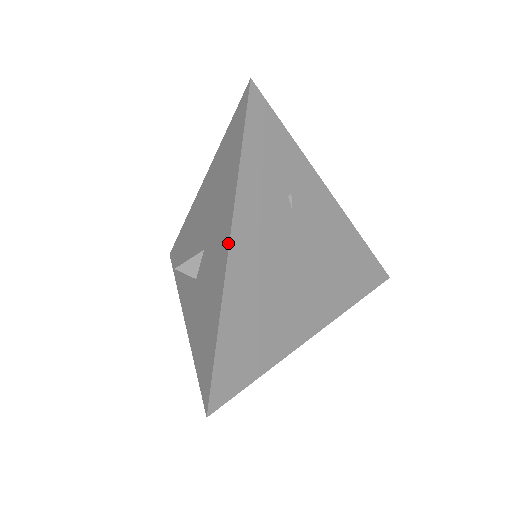
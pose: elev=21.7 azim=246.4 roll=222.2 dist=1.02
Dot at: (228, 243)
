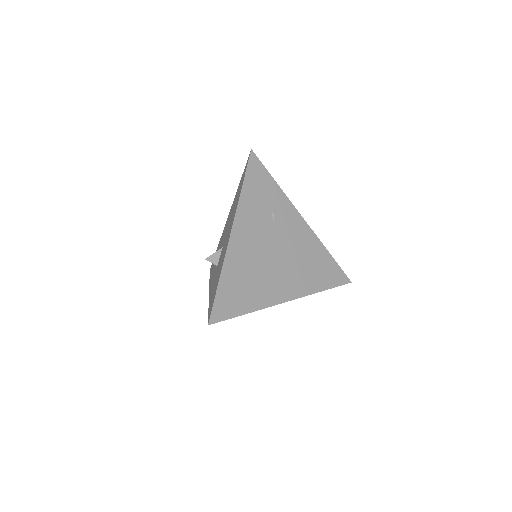
Dot at: (230, 232)
